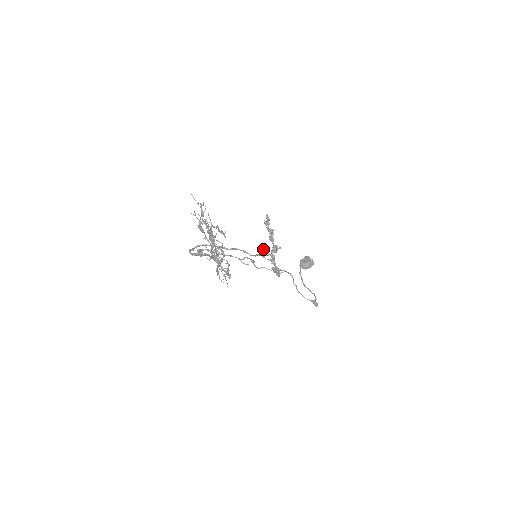
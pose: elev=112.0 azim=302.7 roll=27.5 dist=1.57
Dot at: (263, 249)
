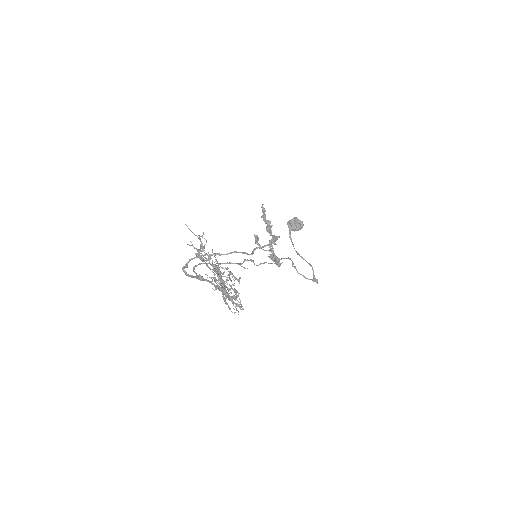
Dot at: (258, 238)
